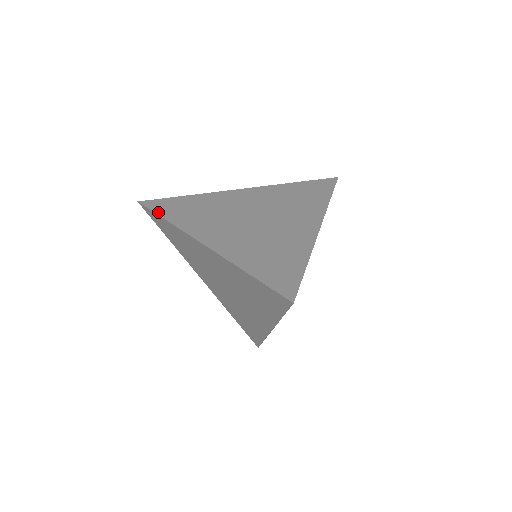
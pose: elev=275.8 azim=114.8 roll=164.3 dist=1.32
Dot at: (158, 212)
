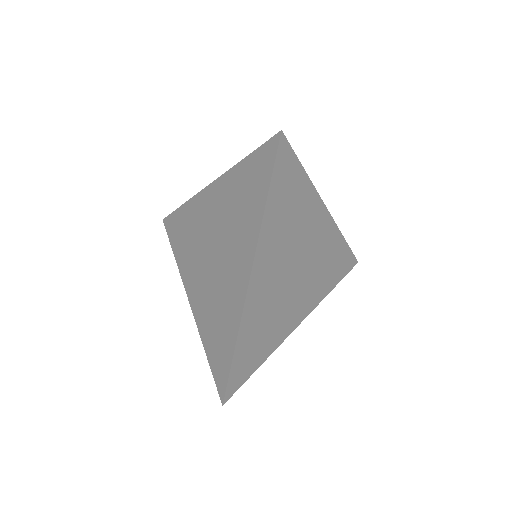
Dot at: occluded
